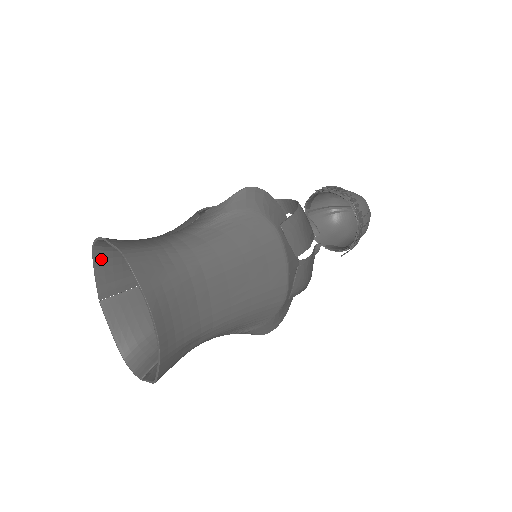
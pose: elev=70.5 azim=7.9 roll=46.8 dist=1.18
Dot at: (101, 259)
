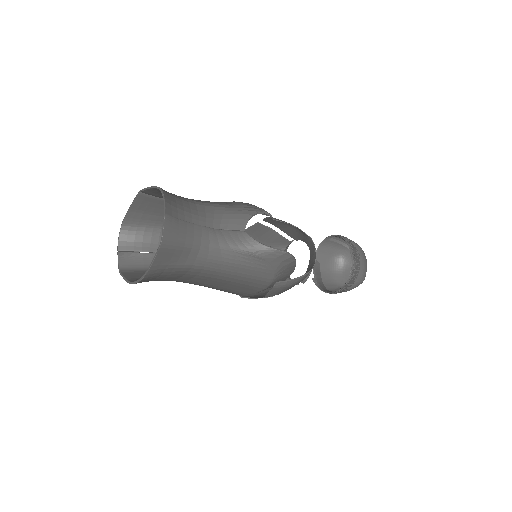
Dot at: occluded
